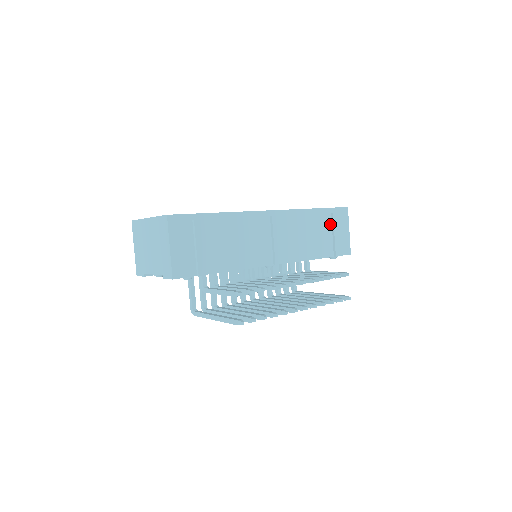
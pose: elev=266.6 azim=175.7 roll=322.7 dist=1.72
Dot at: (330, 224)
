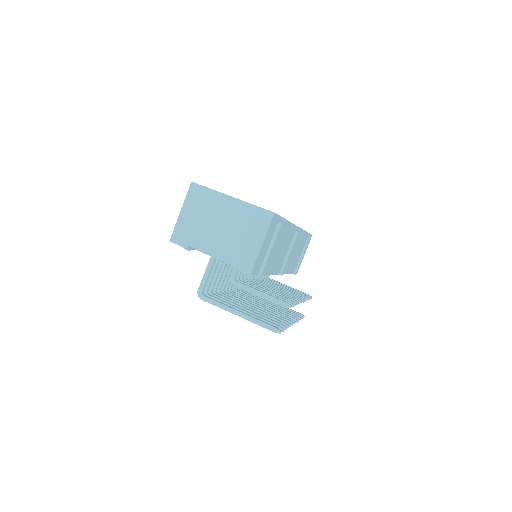
Dot at: (304, 246)
